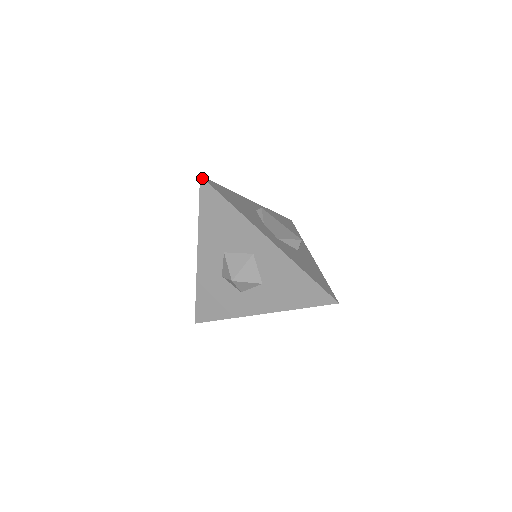
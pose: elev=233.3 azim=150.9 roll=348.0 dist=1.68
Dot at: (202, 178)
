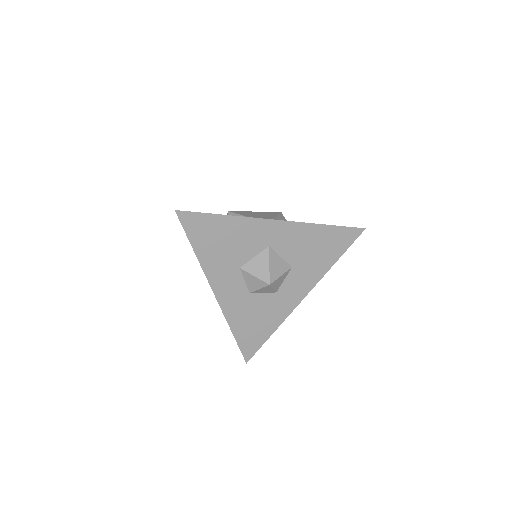
Dot at: (178, 211)
